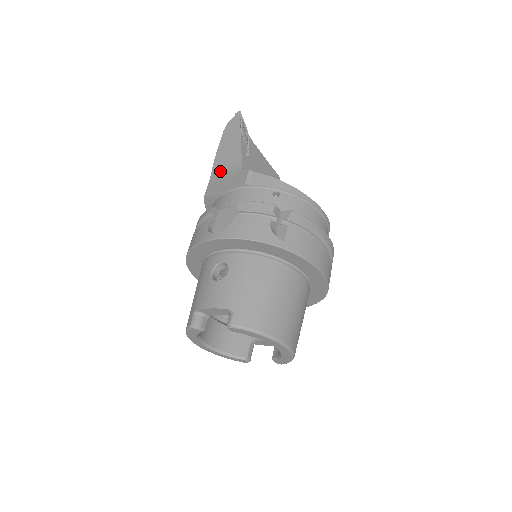
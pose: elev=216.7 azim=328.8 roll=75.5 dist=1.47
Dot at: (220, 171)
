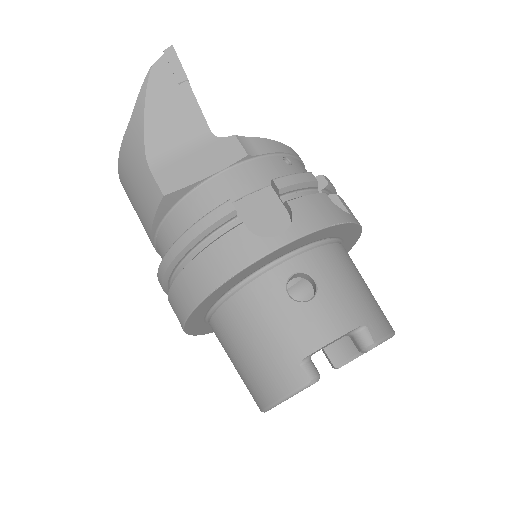
Dot at: (167, 148)
